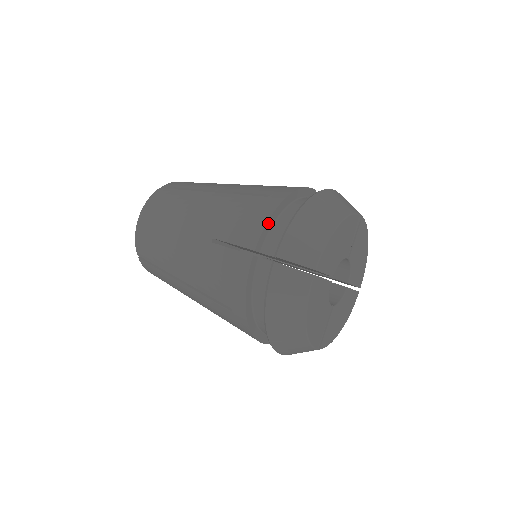
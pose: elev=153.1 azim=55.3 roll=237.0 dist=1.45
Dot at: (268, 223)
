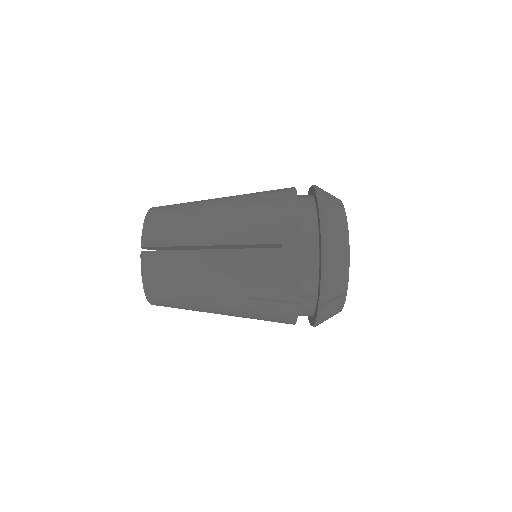
Dot at: (300, 277)
